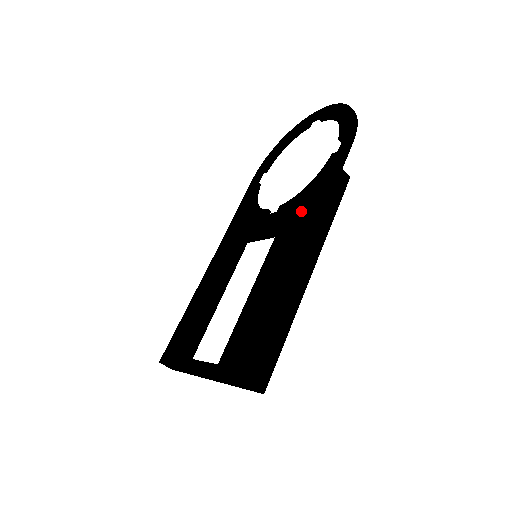
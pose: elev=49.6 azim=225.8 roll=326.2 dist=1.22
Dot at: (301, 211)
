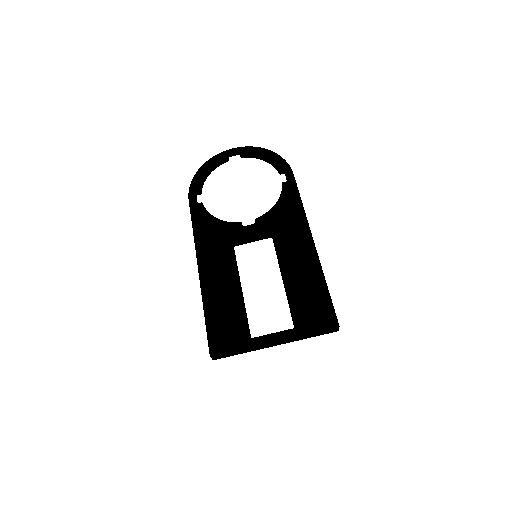
Dot at: (286, 221)
